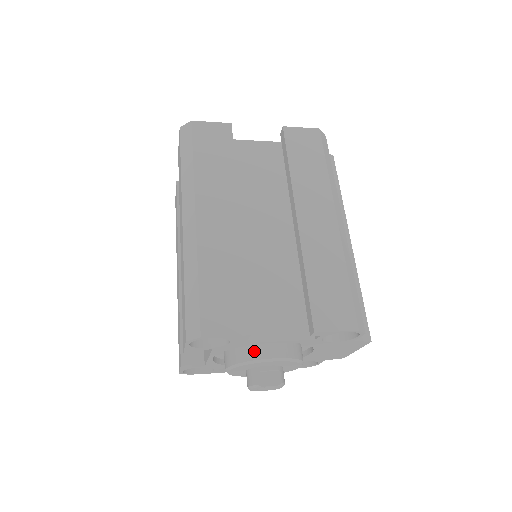
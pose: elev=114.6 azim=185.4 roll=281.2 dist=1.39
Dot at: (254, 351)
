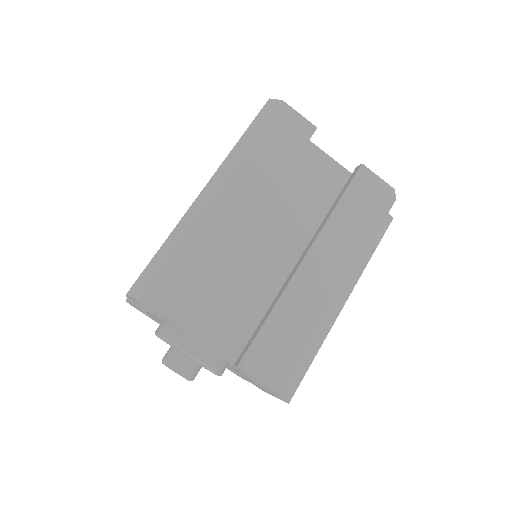
Dot at: (184, 339)
